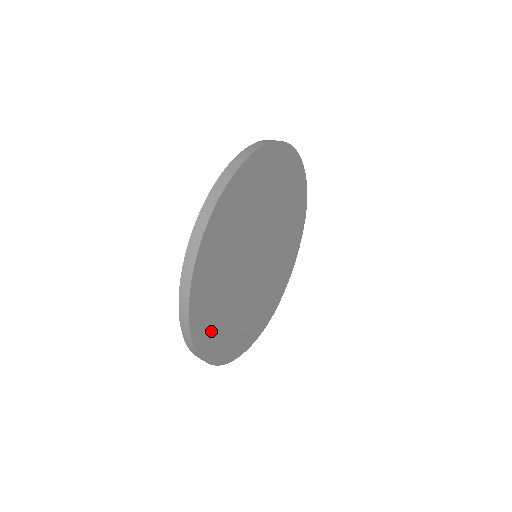
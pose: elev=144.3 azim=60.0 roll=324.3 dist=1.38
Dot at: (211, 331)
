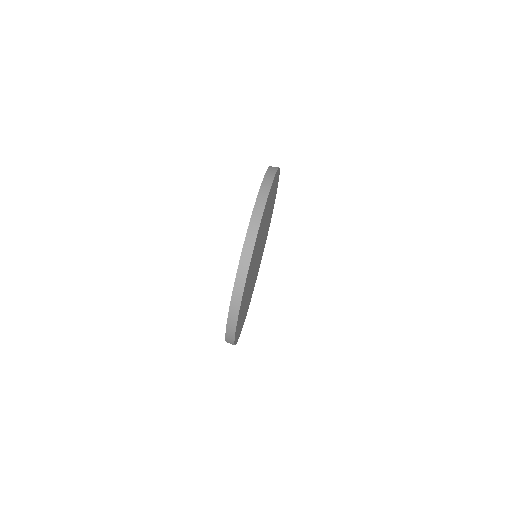
Dot at: occluded
